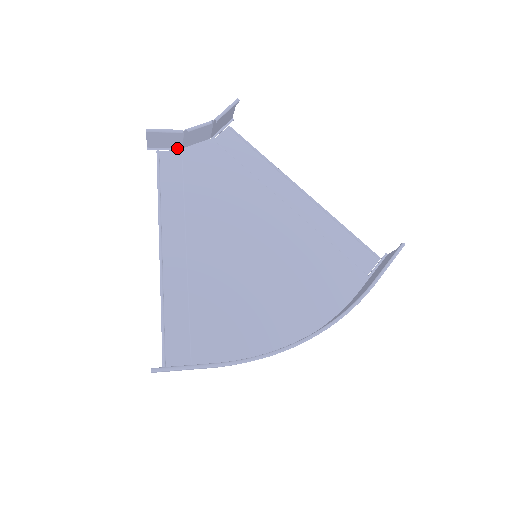
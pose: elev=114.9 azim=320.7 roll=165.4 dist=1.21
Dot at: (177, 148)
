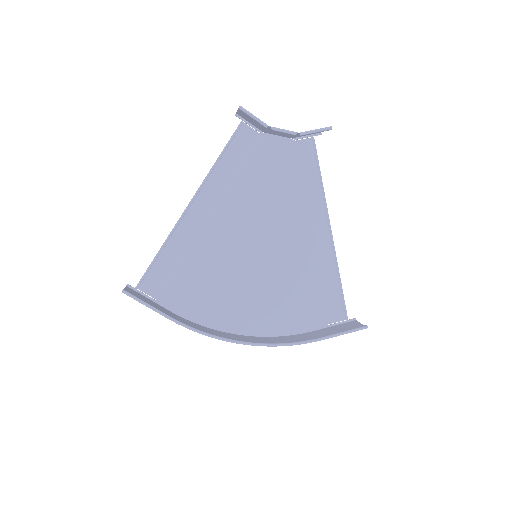
Dot at: (259, 129)
